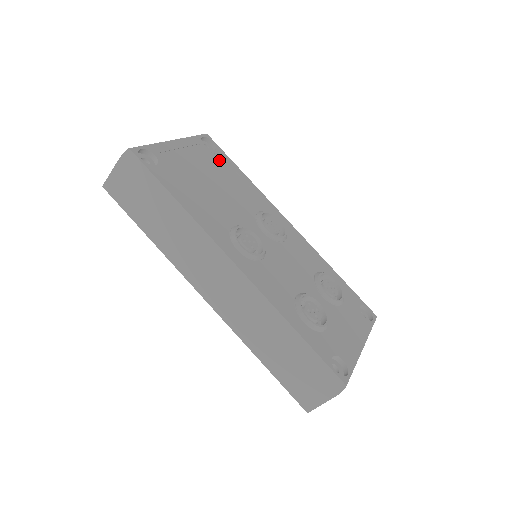
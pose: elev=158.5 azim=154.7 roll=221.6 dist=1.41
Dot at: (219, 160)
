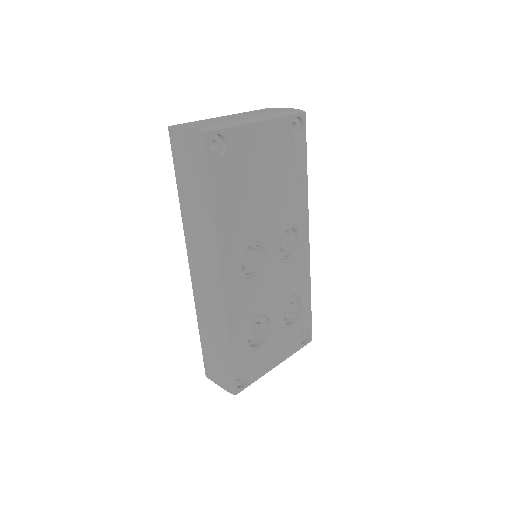
Dot at: (293, 152)
